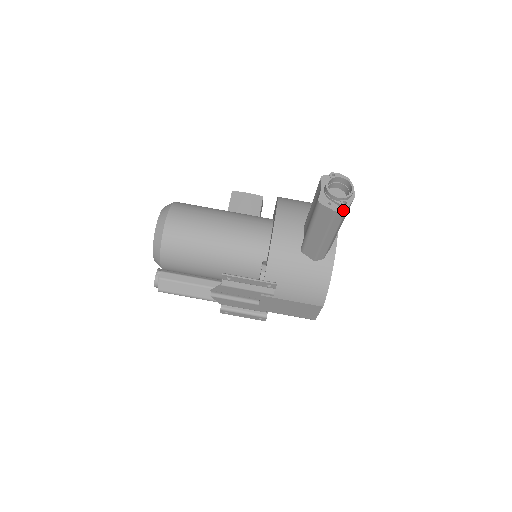
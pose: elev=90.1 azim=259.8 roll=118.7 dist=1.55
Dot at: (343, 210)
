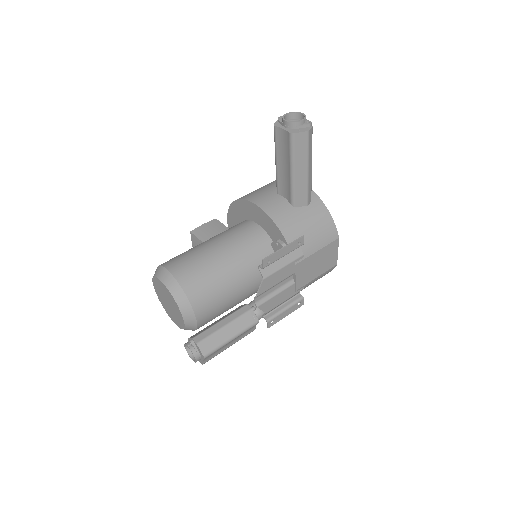
Dot at: (311, 128)
